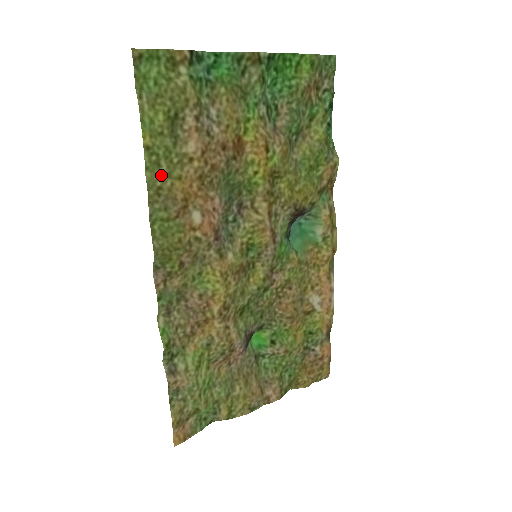
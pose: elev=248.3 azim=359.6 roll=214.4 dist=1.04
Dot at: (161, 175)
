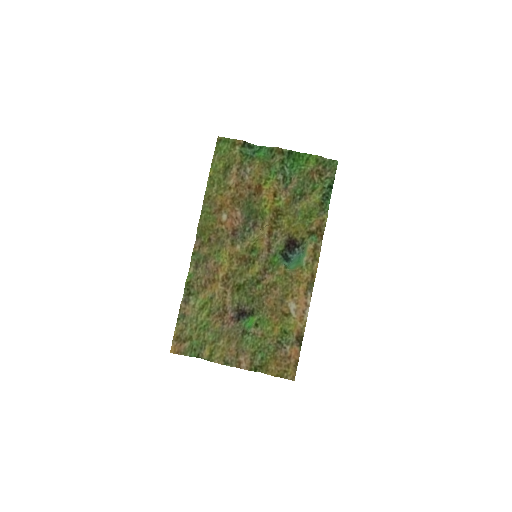
Dot at: (213, 190)
